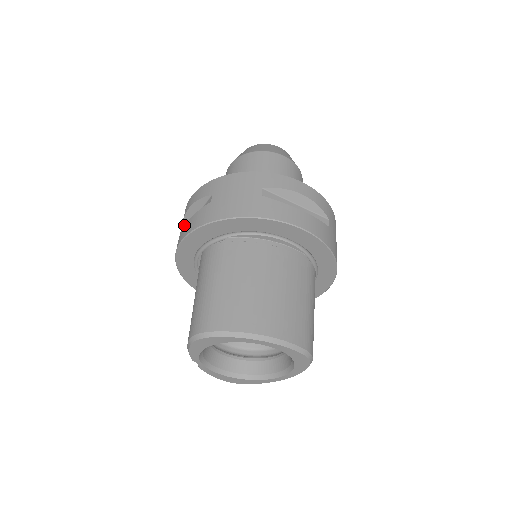
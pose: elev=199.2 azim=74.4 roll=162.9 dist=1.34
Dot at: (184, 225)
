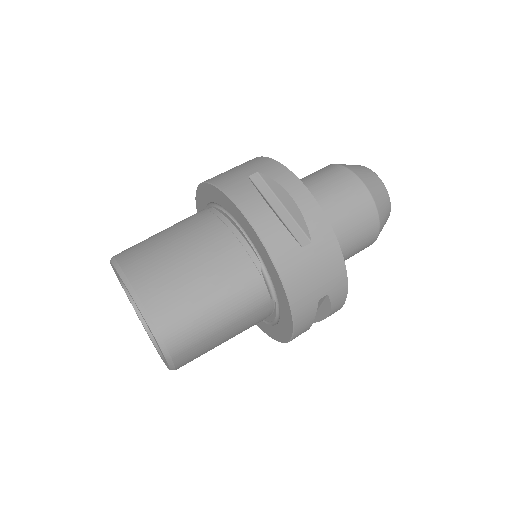
Dot at: occluded
